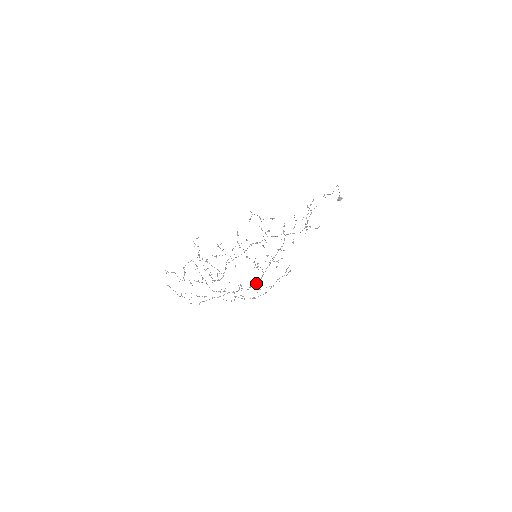
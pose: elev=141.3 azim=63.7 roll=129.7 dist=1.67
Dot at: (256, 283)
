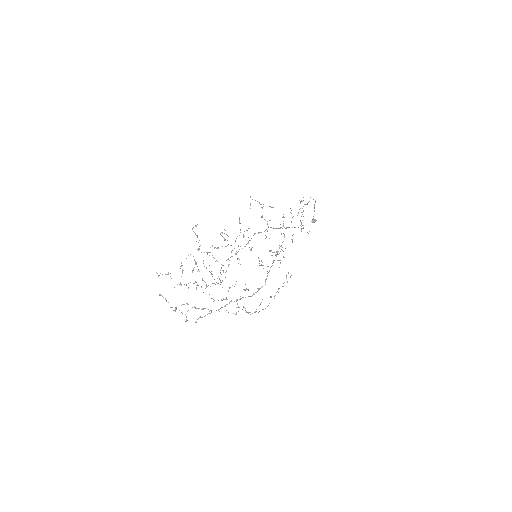
Dot at: occluded
